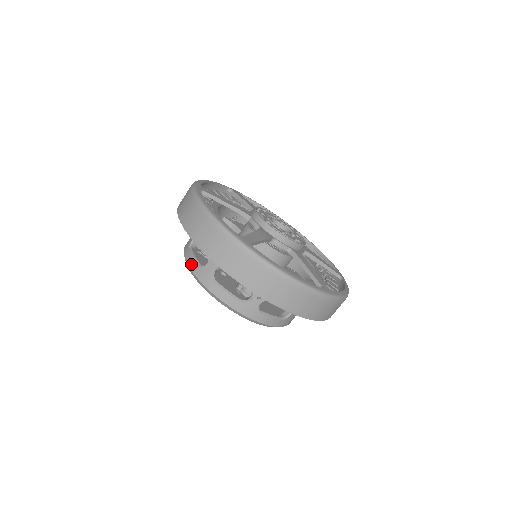
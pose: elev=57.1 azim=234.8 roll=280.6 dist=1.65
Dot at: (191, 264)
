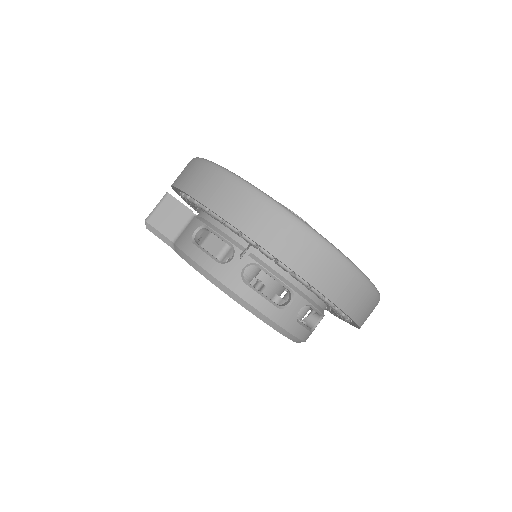
Dot at: (264, 308)
